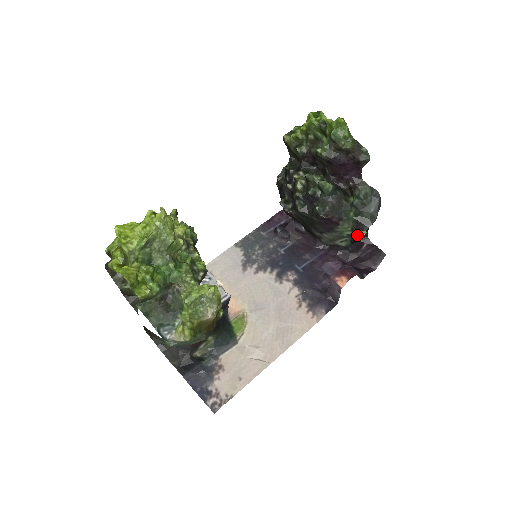
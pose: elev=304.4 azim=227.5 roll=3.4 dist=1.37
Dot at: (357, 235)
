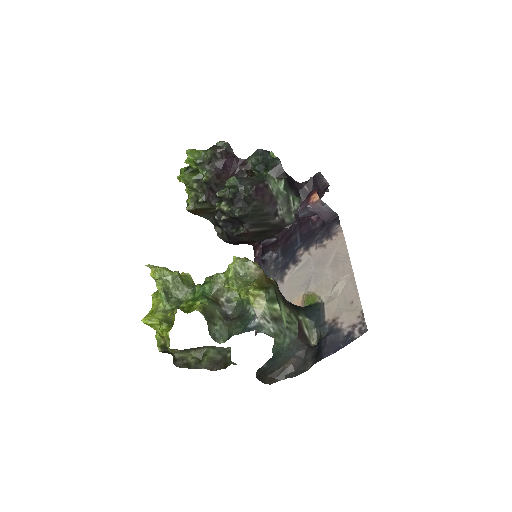
Dot at: (284, 177)
